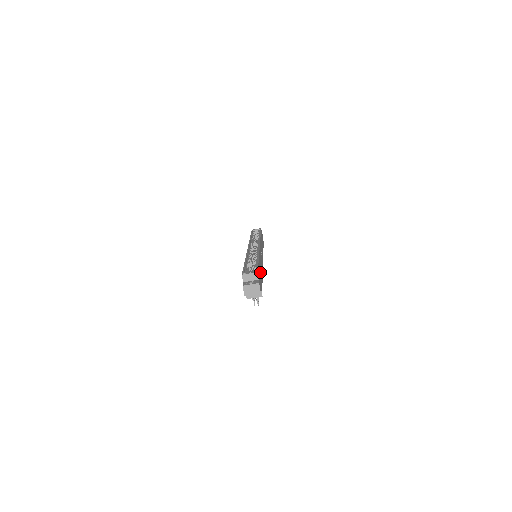
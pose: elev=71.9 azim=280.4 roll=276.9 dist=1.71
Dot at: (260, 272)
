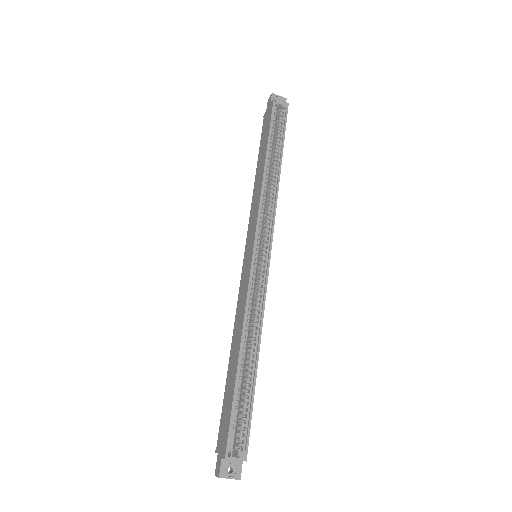
Dot at: occluded
